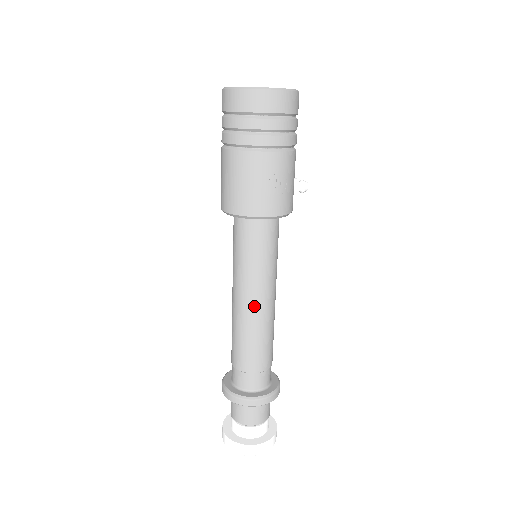
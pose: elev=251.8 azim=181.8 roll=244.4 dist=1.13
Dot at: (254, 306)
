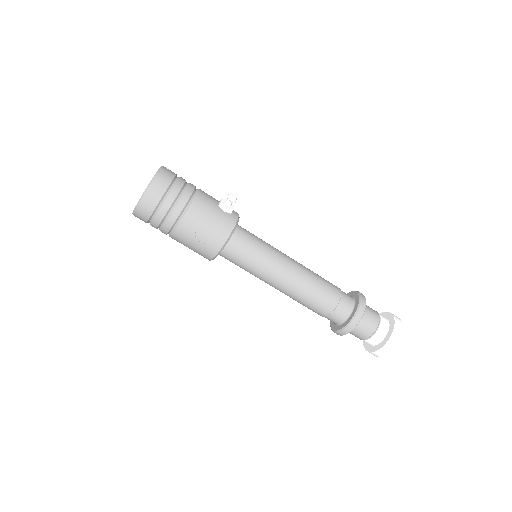
Dot at: (279, 287)
